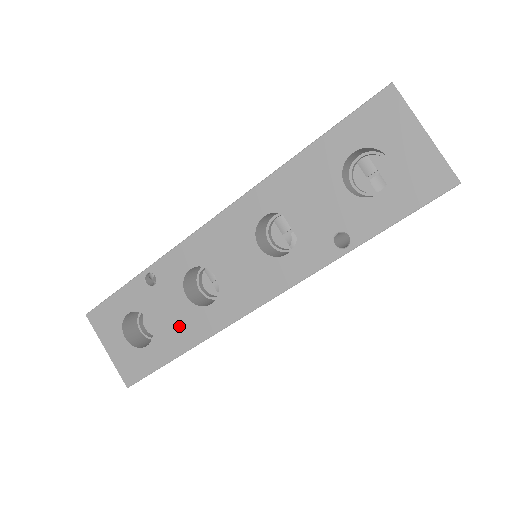
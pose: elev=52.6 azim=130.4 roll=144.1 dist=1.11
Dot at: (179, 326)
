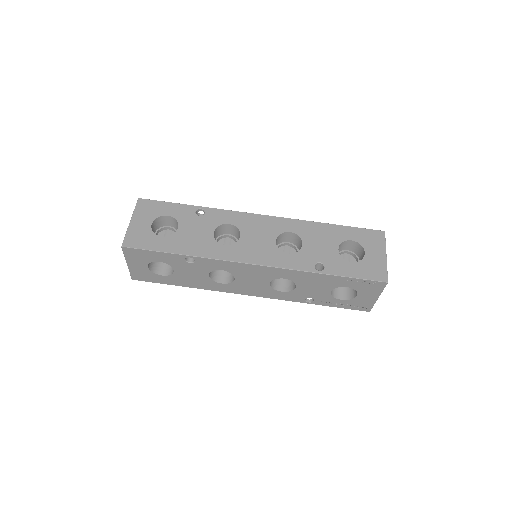
Dot at: (194, 241)
